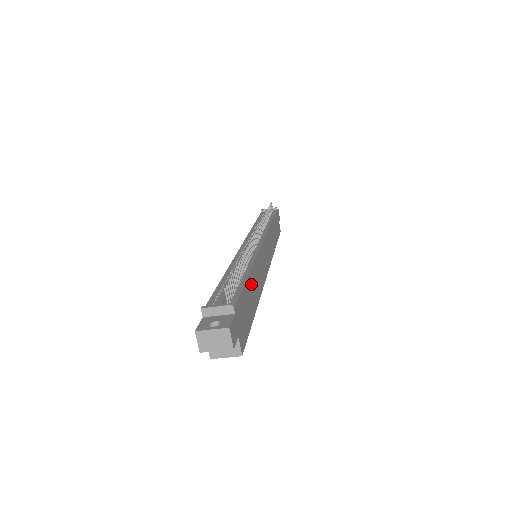
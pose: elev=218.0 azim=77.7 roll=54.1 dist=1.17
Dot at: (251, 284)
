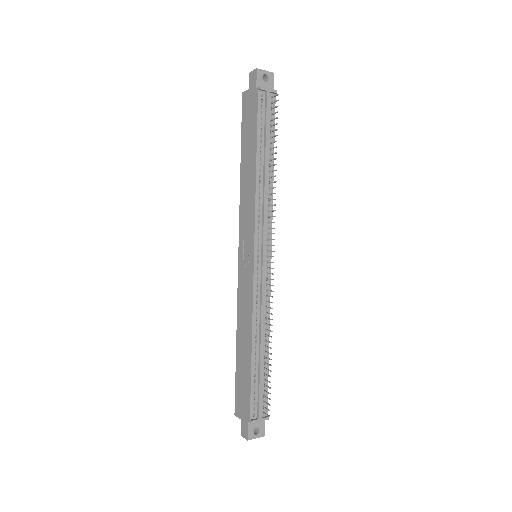
Dot at: occluded
